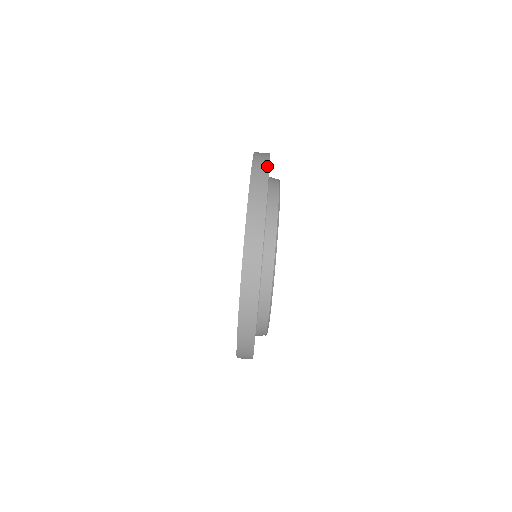
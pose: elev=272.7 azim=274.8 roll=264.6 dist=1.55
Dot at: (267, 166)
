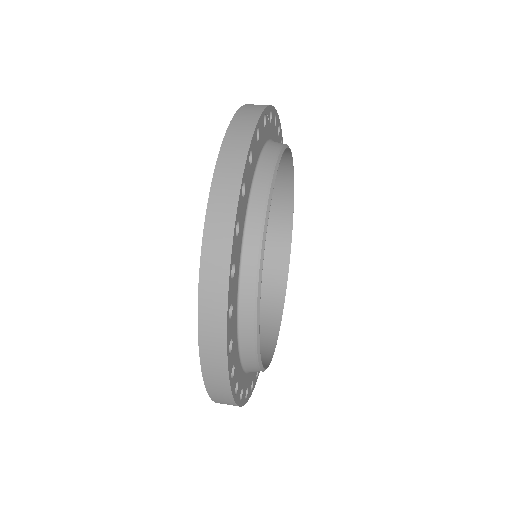
Dot at: occluded
